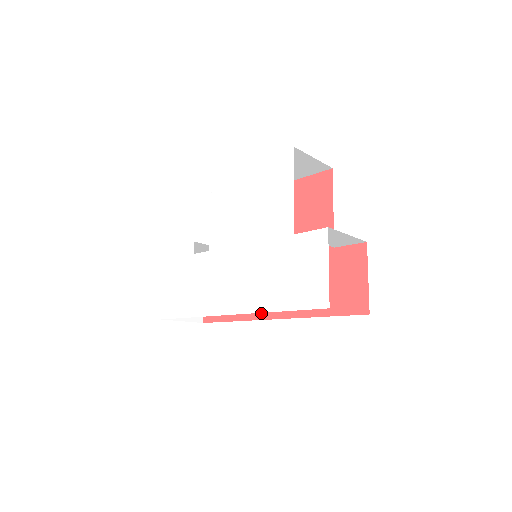
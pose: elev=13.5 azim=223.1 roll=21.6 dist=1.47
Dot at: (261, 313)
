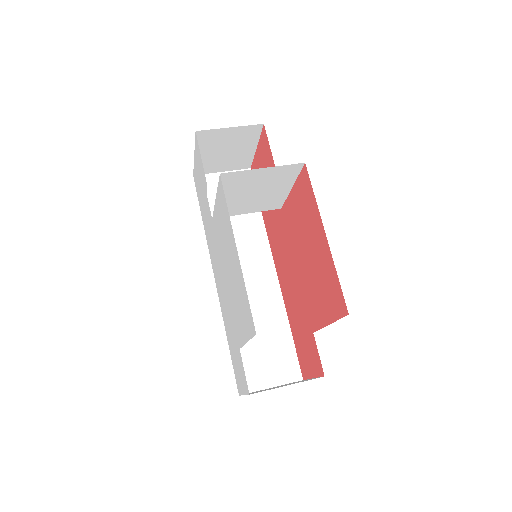
Dot at: (272, 249)
